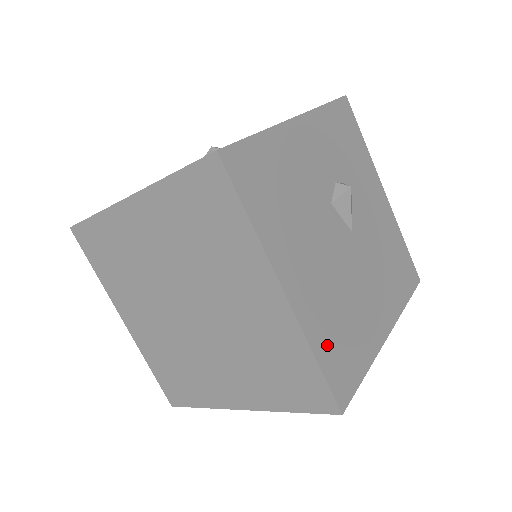
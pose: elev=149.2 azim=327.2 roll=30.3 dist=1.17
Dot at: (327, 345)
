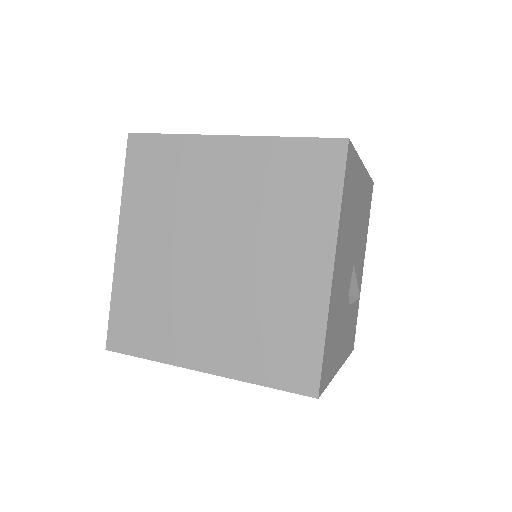
Dot at: occluded
